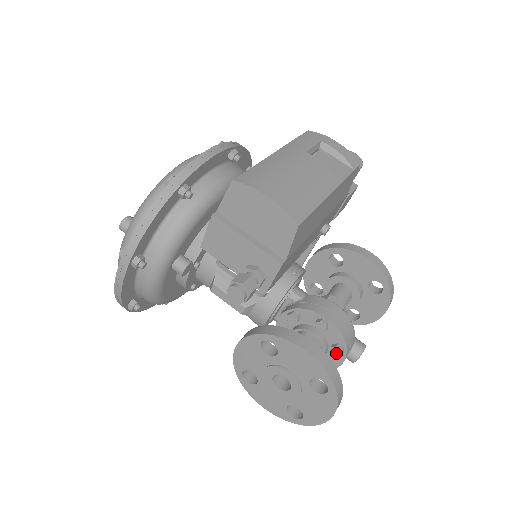
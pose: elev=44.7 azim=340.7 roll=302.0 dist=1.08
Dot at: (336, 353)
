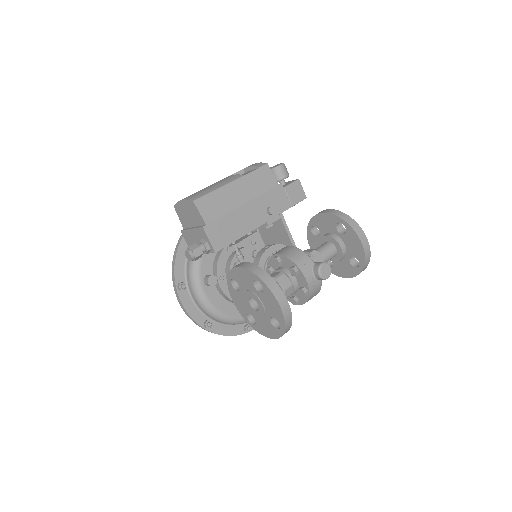
Dot at: (293, 273)
